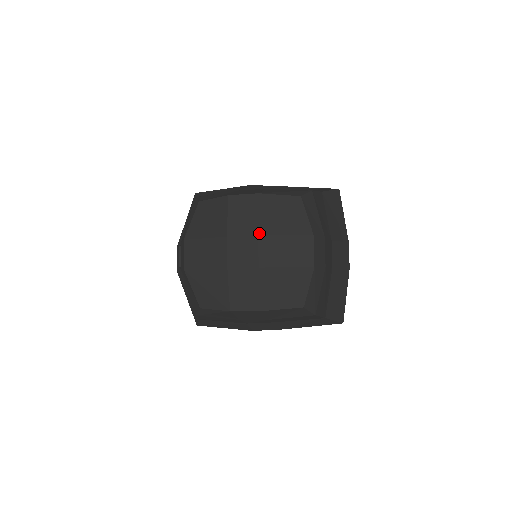
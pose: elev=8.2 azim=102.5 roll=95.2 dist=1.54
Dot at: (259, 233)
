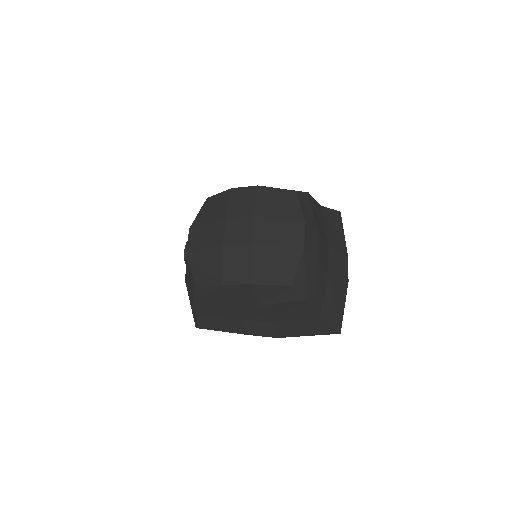
Dot at: (254, 215)
